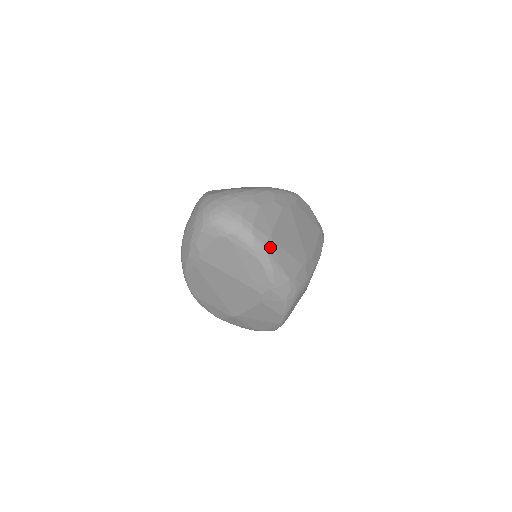
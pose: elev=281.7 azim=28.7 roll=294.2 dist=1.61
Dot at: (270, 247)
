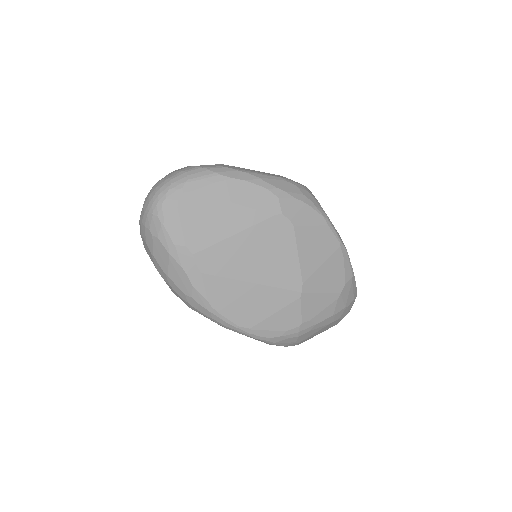
Dot at: (230, 167)
